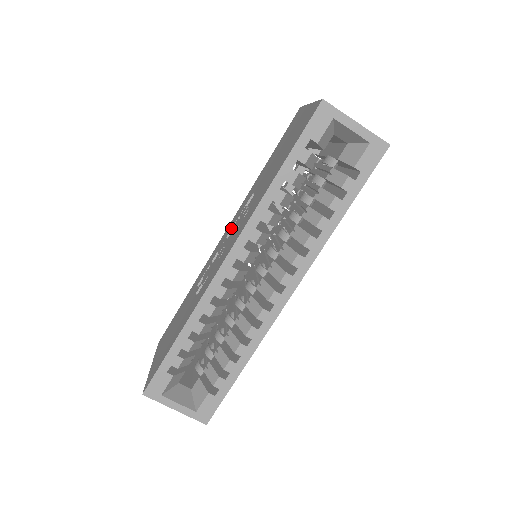
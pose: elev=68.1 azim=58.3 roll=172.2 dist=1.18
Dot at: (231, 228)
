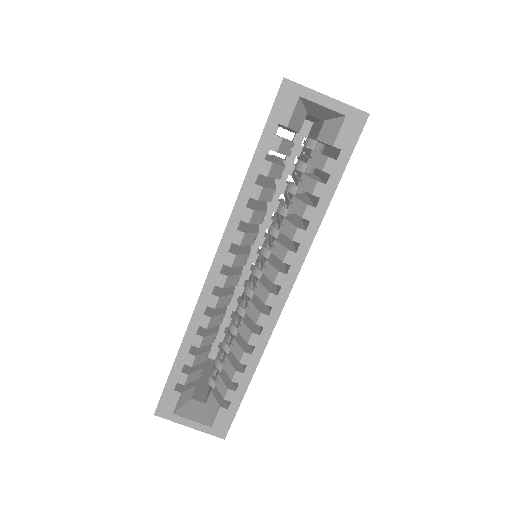
Dot at: occluded
